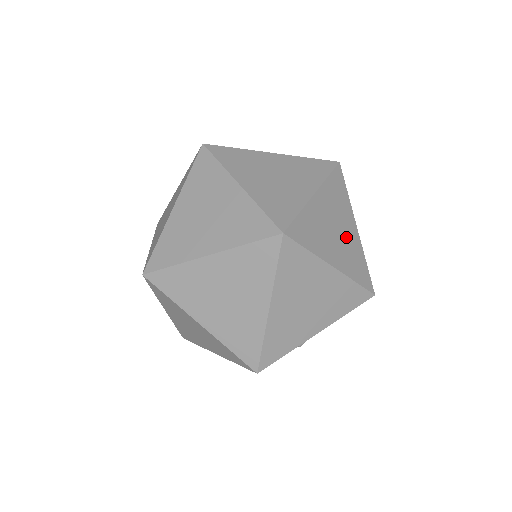
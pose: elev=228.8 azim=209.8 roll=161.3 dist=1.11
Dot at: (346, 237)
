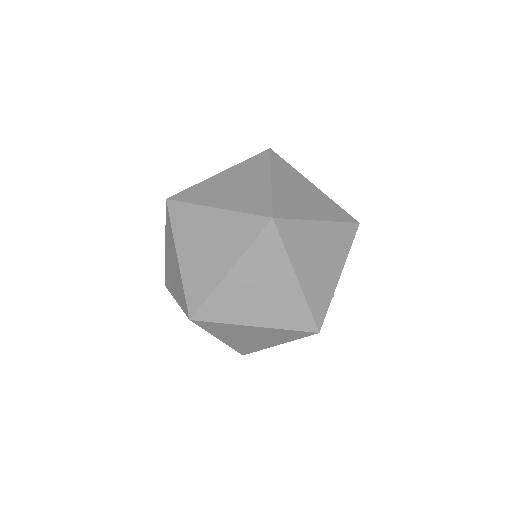
Dot at: (312, 196)
